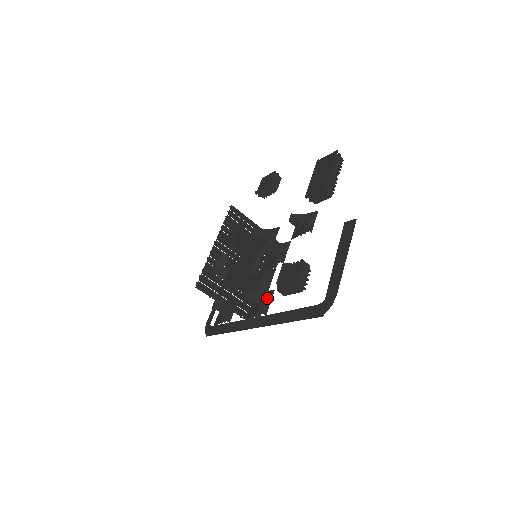
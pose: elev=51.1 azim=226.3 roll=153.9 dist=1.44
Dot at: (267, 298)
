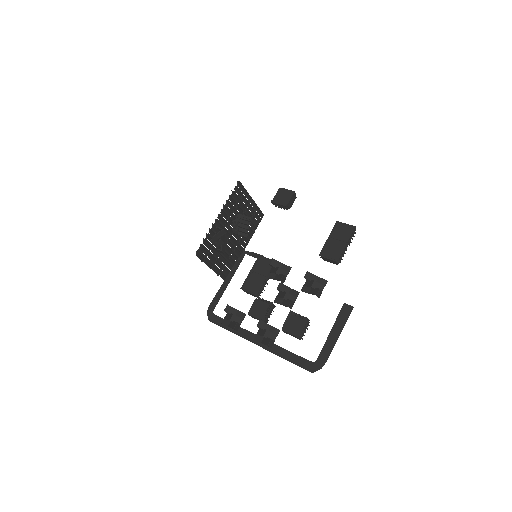
Dot at: (274, 335)
